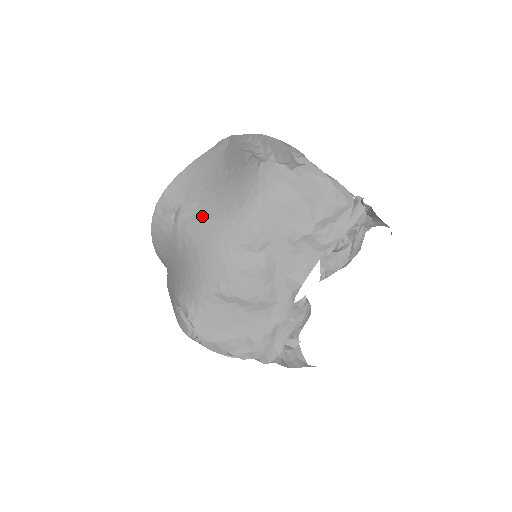
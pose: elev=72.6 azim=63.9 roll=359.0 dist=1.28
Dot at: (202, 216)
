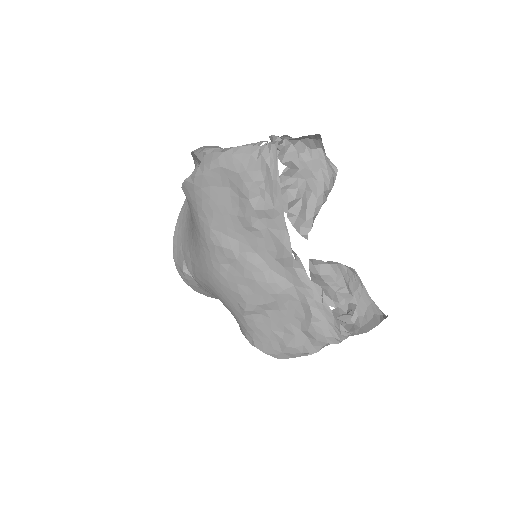
Dot at: (194, 260)
